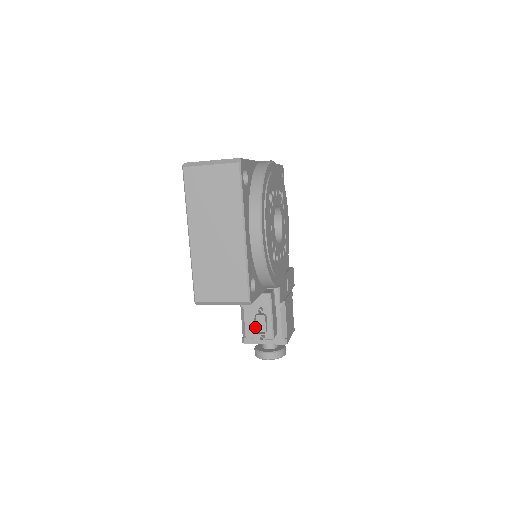
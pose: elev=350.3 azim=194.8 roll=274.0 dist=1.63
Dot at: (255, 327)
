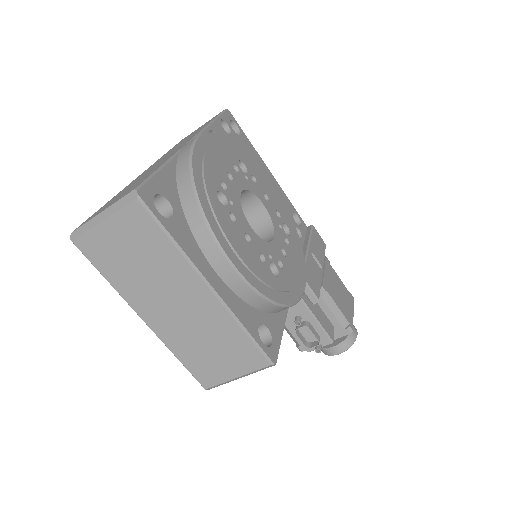
Dot at: (303, 341)
